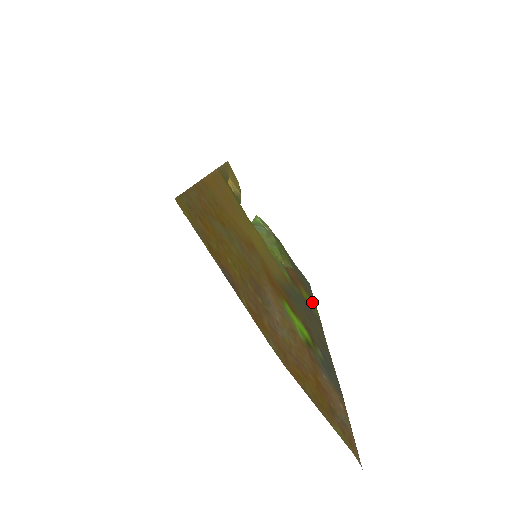
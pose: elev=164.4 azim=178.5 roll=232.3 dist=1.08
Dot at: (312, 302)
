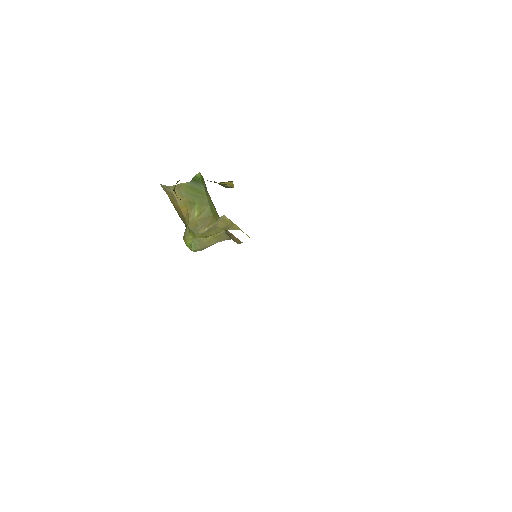
Dot at: occluded
